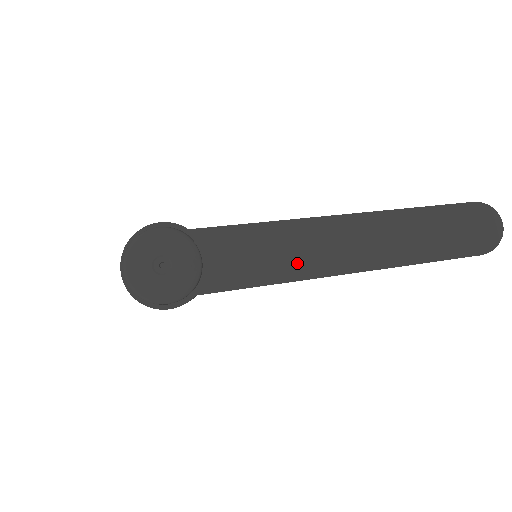
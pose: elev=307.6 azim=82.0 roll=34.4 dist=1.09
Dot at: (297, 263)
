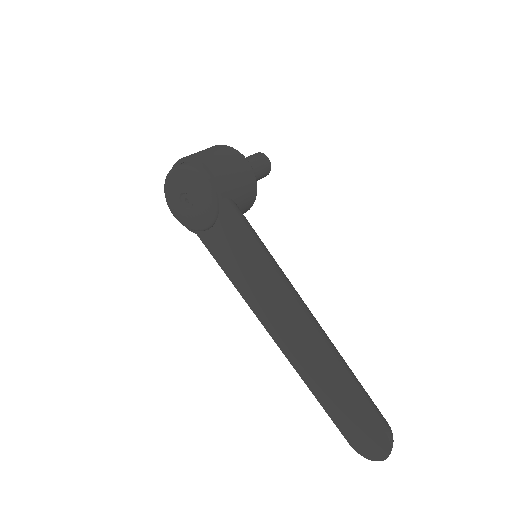
Dot at: (257, 299)
